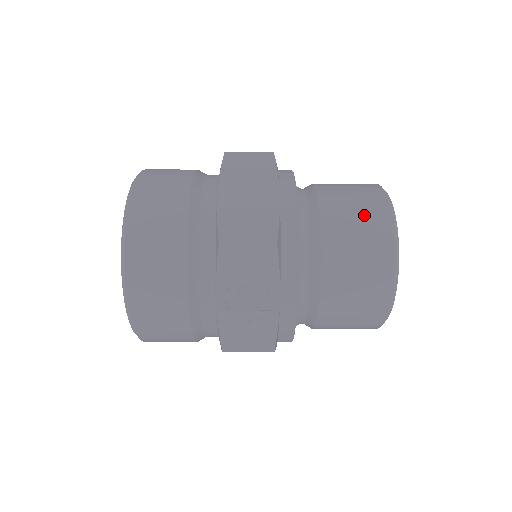
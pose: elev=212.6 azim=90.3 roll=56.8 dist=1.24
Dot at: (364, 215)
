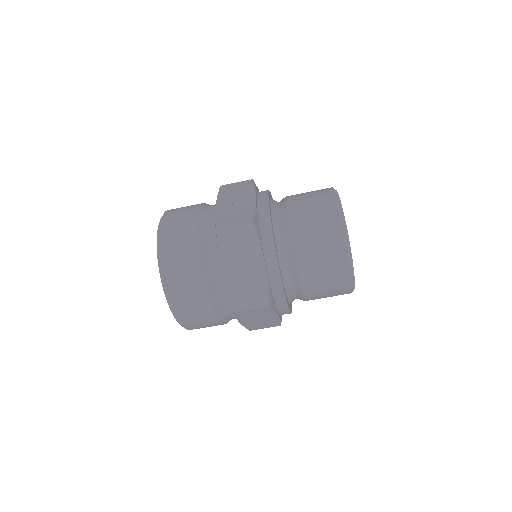
Dot at: occluded
